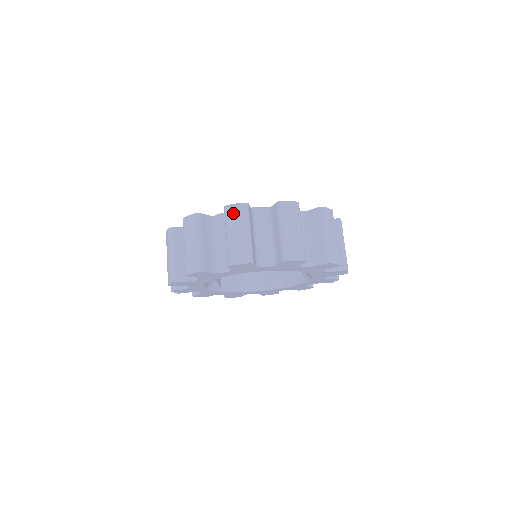
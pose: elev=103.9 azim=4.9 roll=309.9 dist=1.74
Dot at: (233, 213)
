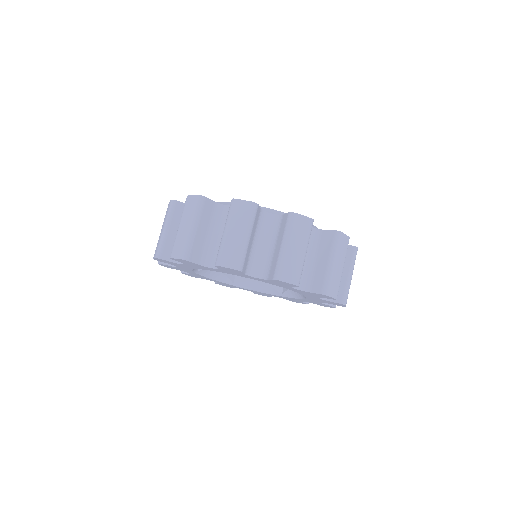
Dot at: (188, 205)
